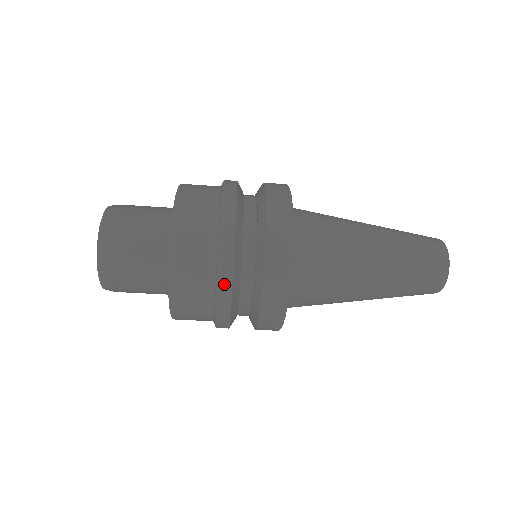
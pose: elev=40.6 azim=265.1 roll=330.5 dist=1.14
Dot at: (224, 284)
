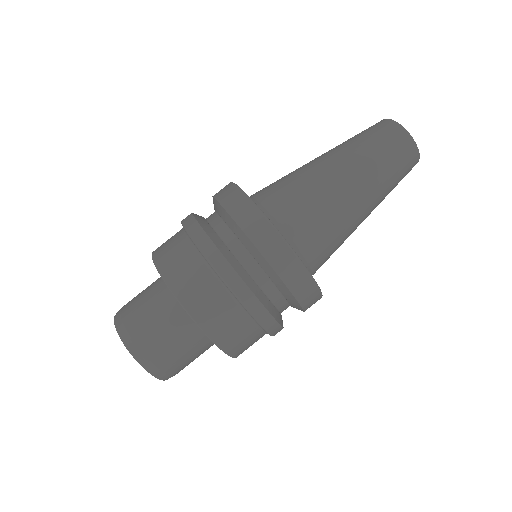
Dot at: (240, 290)
